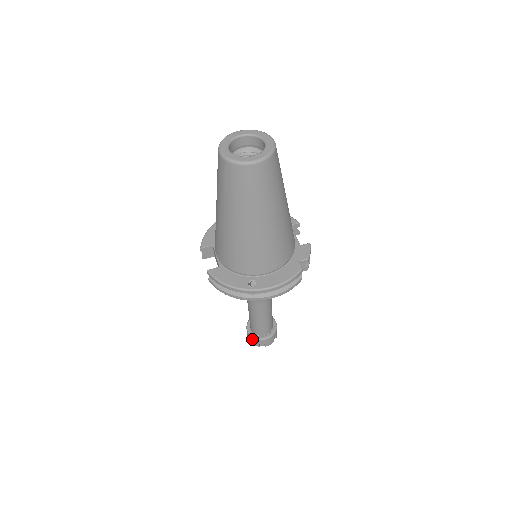
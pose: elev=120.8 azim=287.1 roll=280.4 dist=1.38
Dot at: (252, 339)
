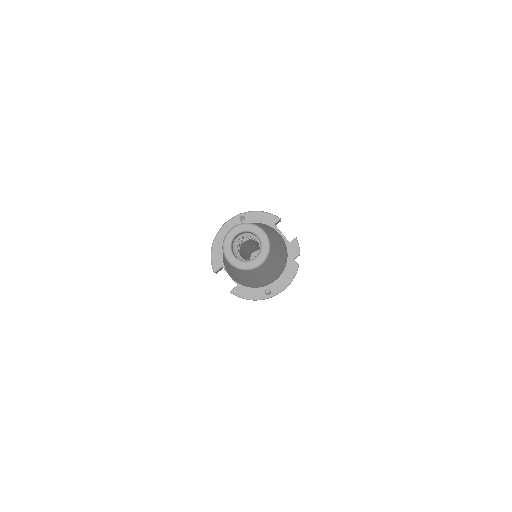
Dot at: occluded
